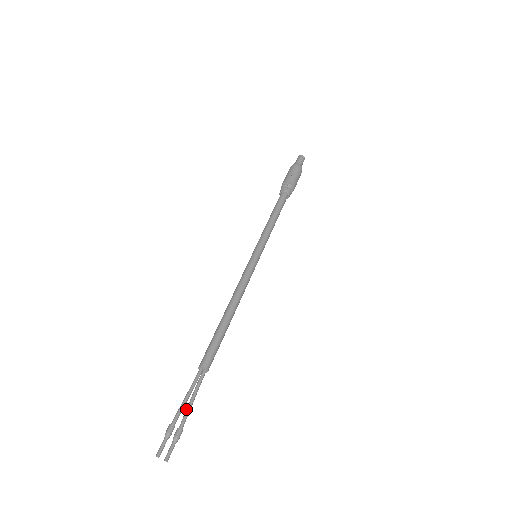
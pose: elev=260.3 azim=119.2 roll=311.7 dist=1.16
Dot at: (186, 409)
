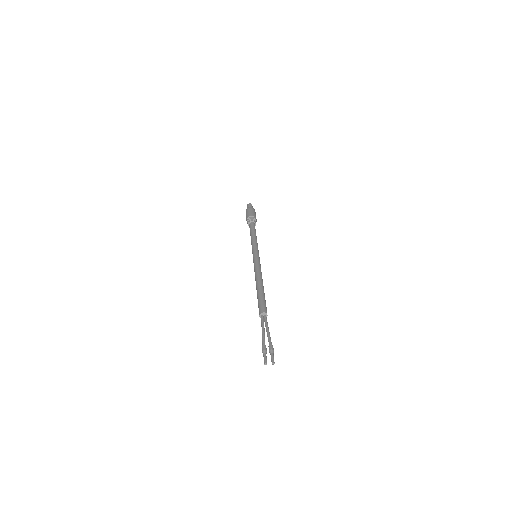
Dot at: (267, 336)
